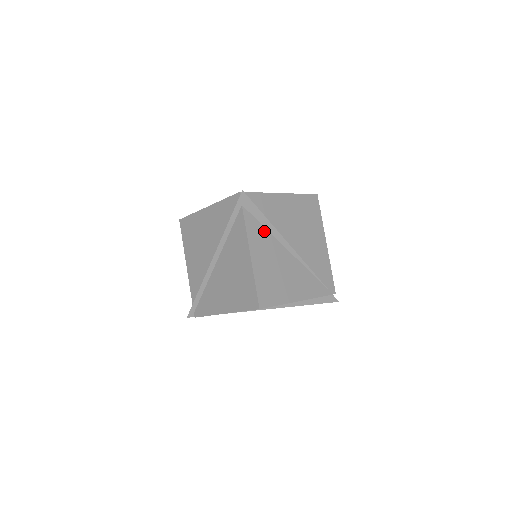
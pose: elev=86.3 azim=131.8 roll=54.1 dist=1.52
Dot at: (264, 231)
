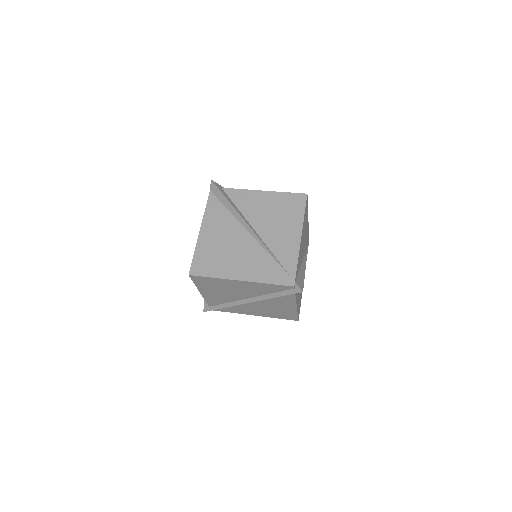
Dot at: occluded
